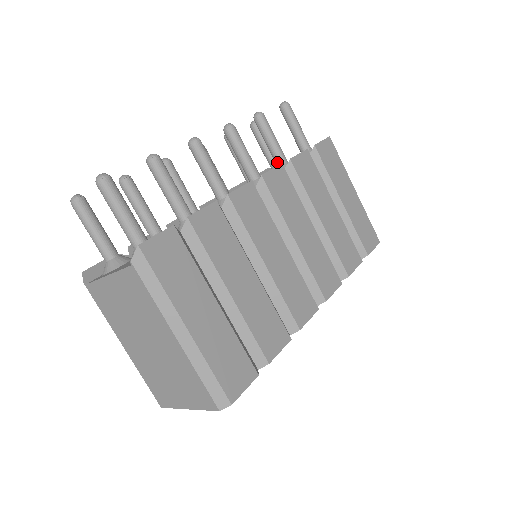
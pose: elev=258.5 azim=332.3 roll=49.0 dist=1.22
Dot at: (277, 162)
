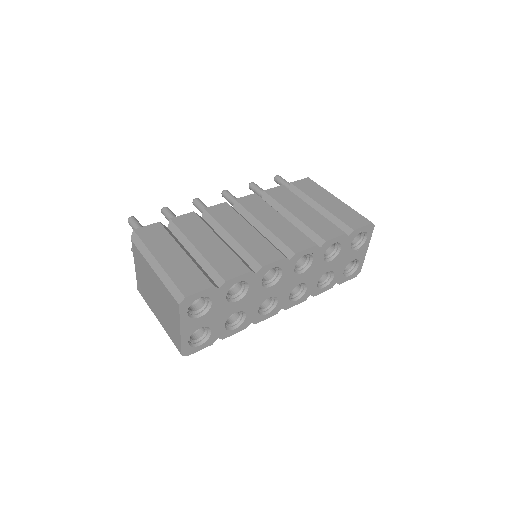
Dot at: occluded
